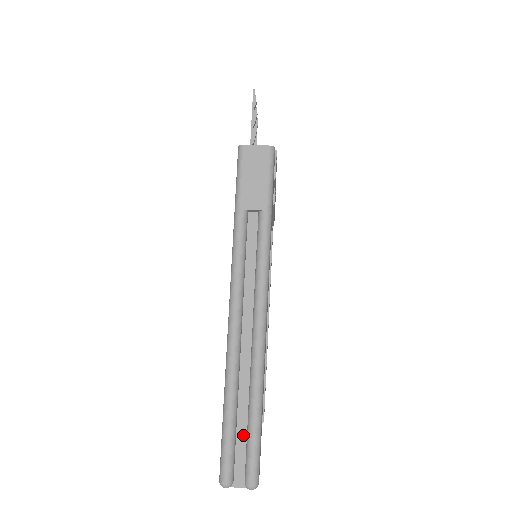
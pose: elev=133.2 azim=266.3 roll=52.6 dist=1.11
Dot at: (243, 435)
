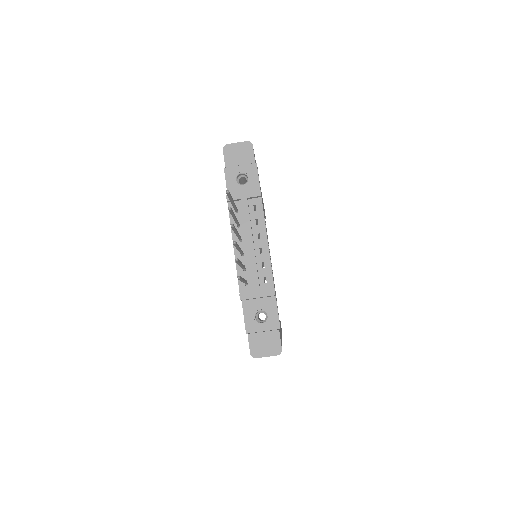
Dot at: occluded
